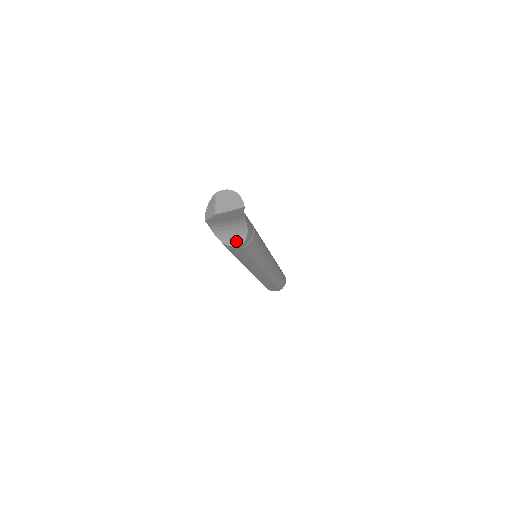
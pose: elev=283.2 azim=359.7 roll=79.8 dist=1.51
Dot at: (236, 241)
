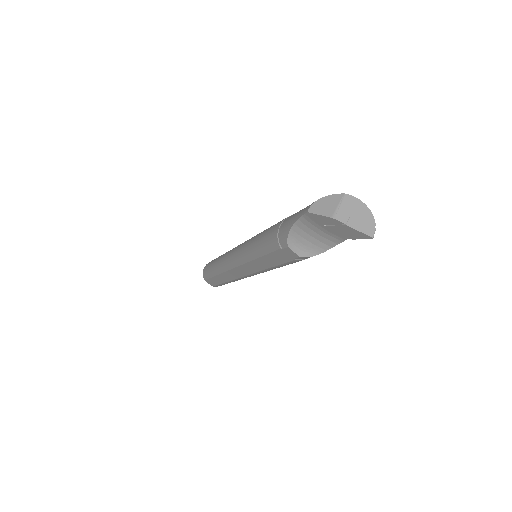
Dot at: (301, 250)
